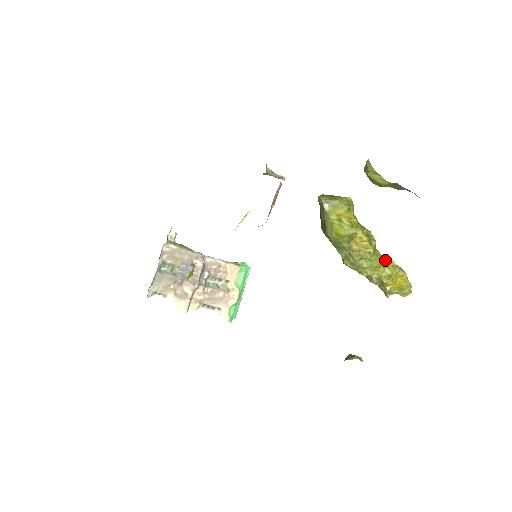
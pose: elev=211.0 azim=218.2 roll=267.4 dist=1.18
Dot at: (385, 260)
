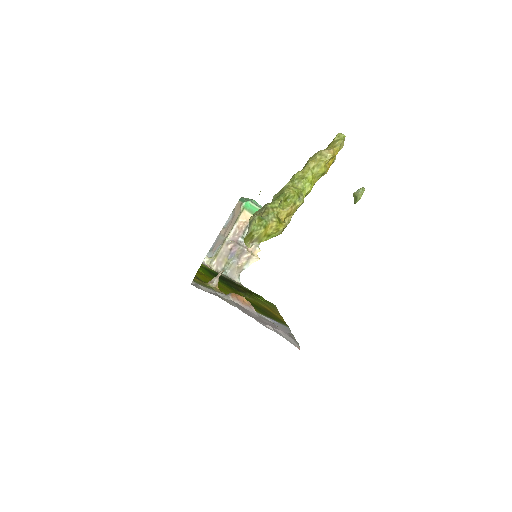
Dot at: (310, 173)
